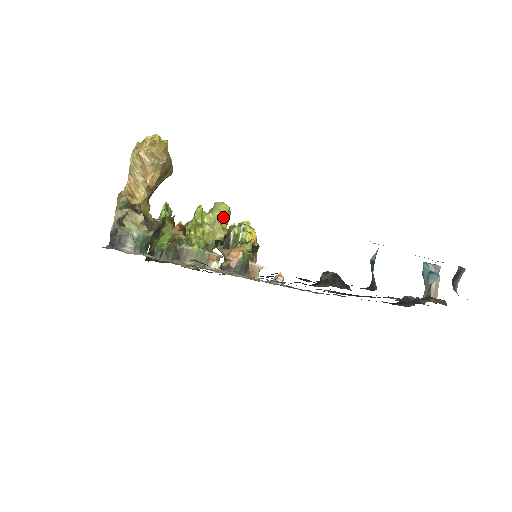
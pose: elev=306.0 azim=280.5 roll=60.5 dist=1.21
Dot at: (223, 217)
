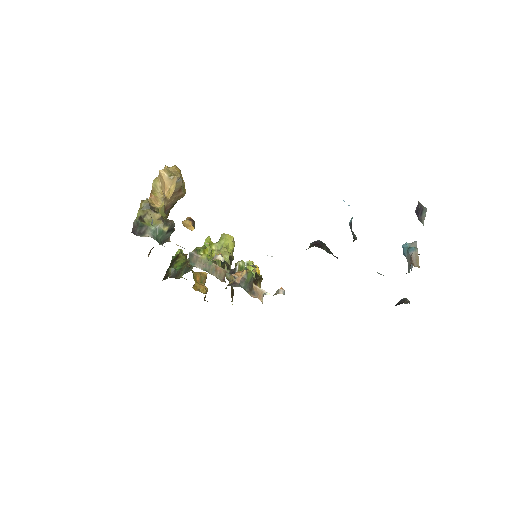
Dot at: (228, 245)
